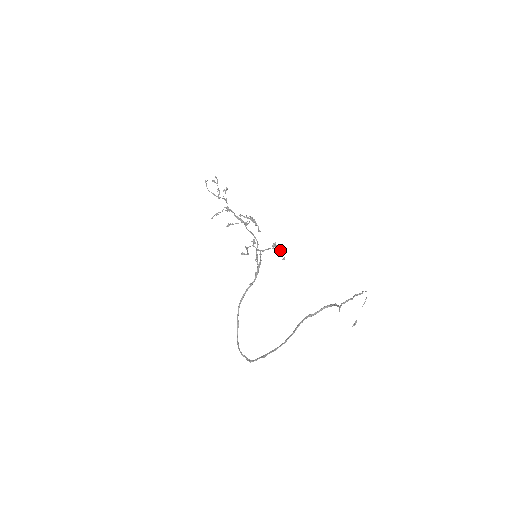
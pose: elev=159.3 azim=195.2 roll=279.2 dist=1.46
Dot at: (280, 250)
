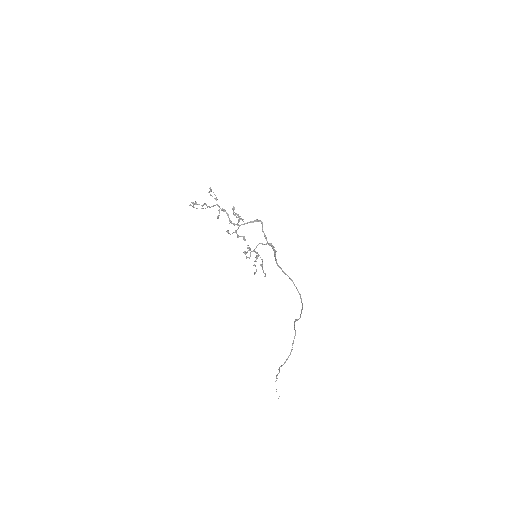
Dot at: (261, 266)
